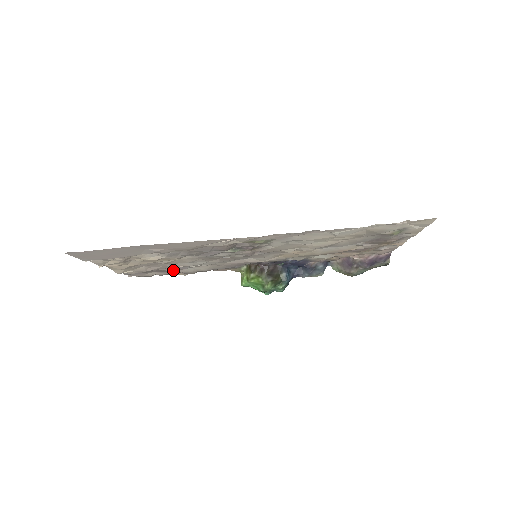
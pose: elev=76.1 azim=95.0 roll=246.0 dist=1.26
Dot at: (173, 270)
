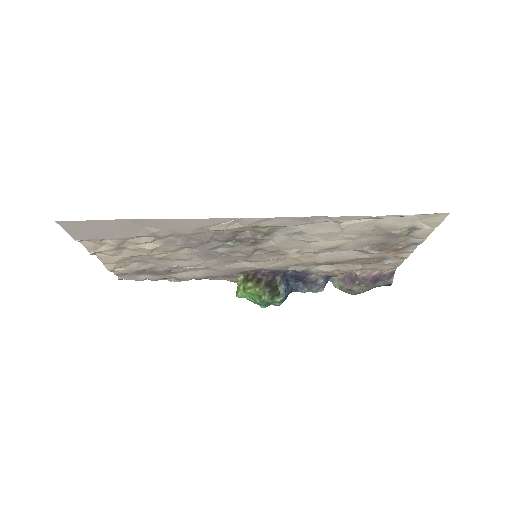
Dot at: (166, 273)
